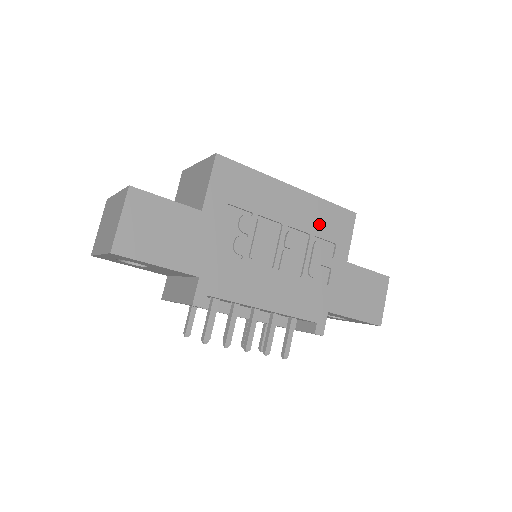
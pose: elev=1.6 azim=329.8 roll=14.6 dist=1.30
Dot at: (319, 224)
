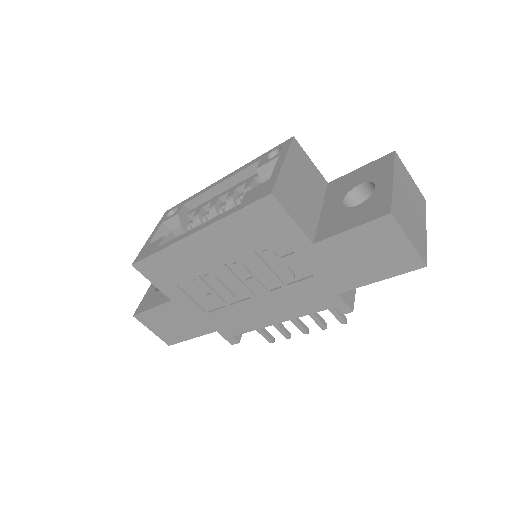
Dot at: (247, 239)
